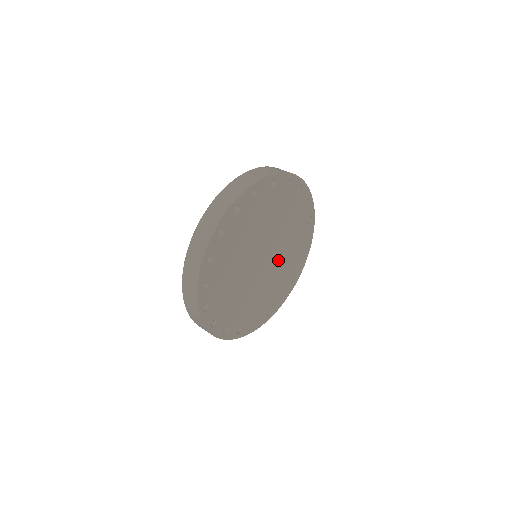
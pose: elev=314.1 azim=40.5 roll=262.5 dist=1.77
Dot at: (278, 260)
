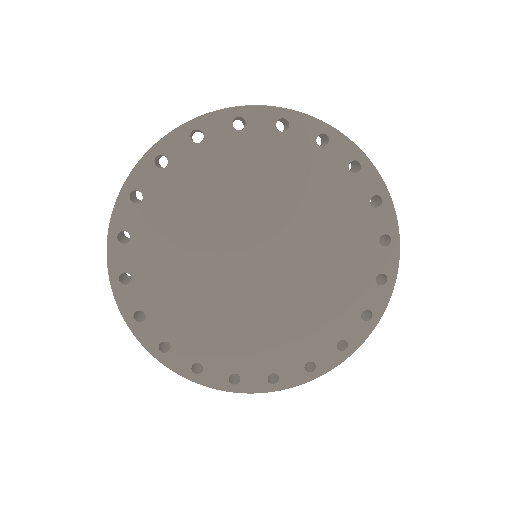
Dot at: (297, 281)
